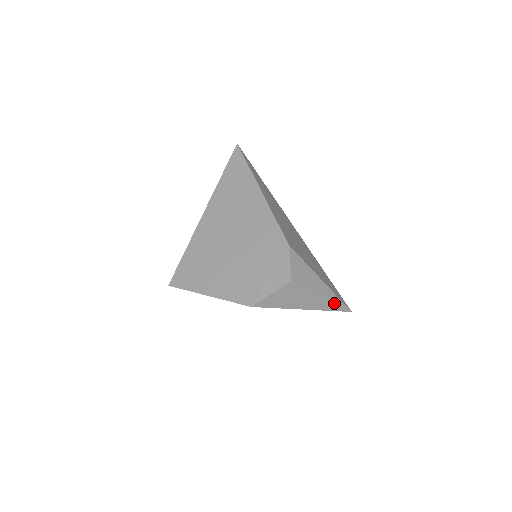
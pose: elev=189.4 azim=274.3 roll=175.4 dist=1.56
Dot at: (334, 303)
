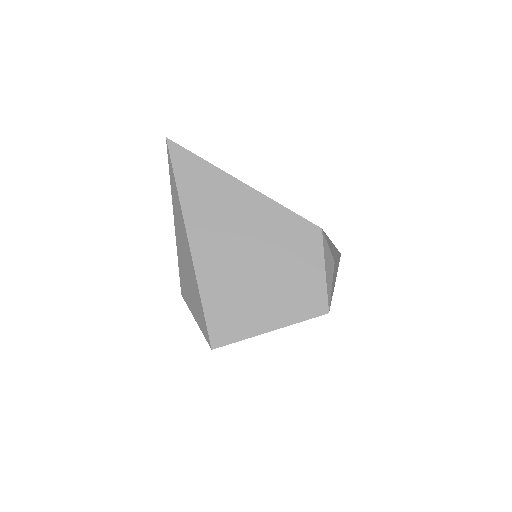
Dot at: (339, 257)
